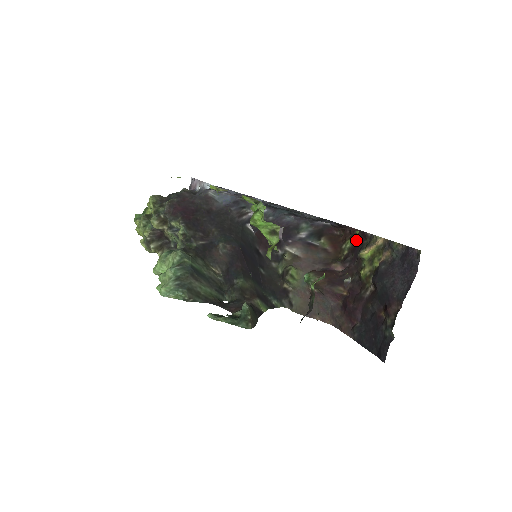
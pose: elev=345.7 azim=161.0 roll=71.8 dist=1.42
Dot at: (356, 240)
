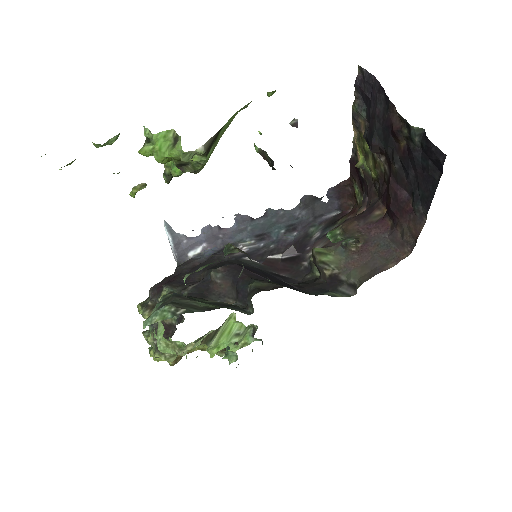
Dot at: (355, 178)
